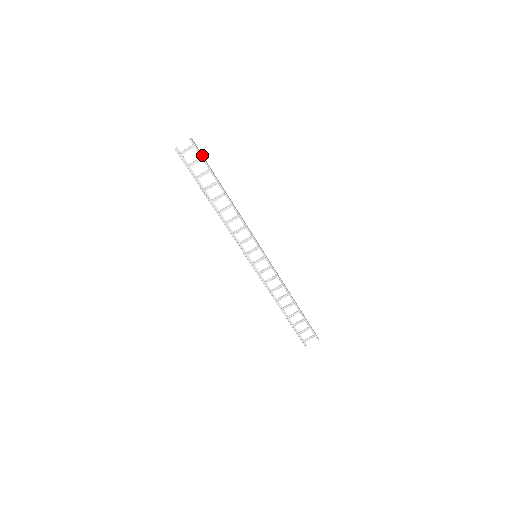
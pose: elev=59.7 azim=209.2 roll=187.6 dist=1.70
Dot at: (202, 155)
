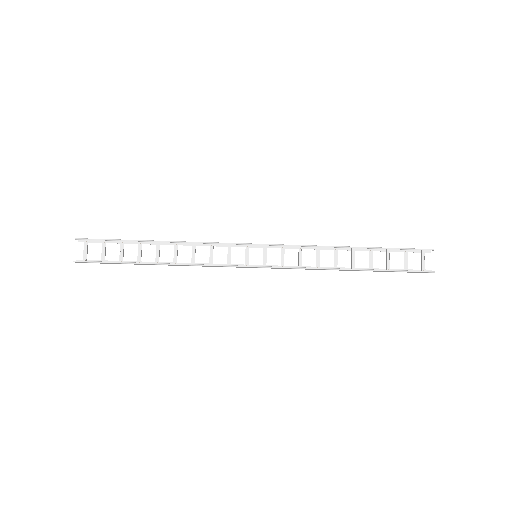
Dot at: (101, 240)
